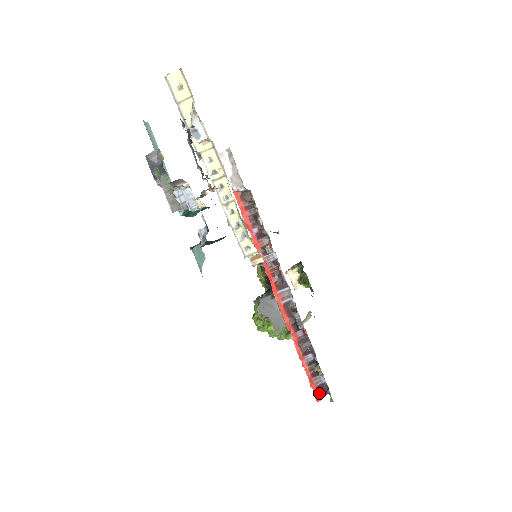
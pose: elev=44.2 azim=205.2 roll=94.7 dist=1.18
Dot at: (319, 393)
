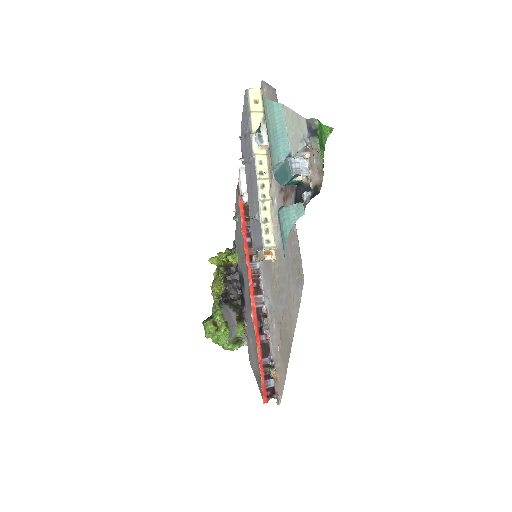
Dot at: (267, 395)
